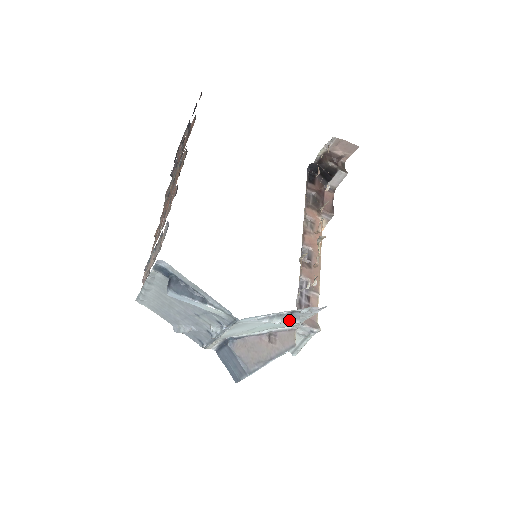
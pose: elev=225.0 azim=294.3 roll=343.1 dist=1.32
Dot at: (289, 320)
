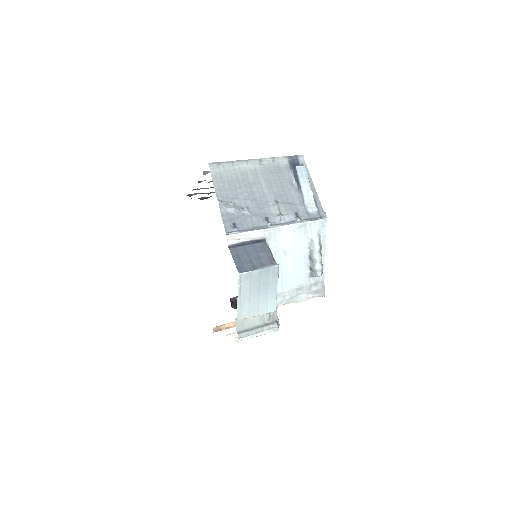
Dot at: (322, 265)
